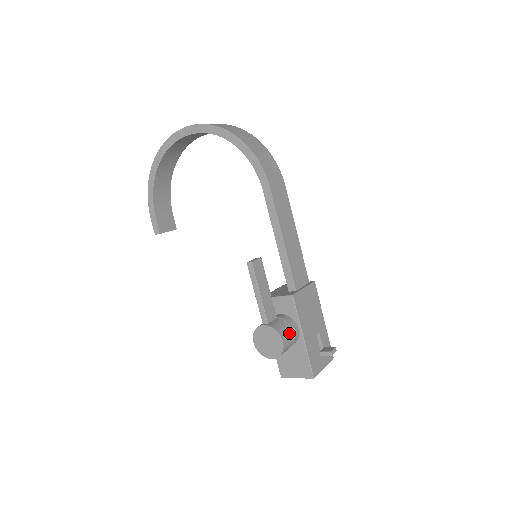
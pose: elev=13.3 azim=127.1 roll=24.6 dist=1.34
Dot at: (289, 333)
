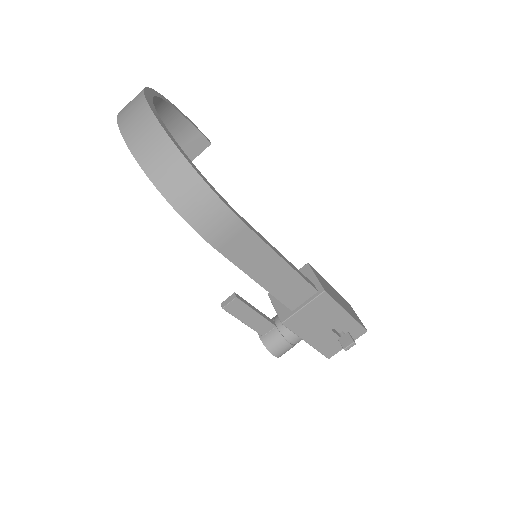
Dot at: (284, 346)
